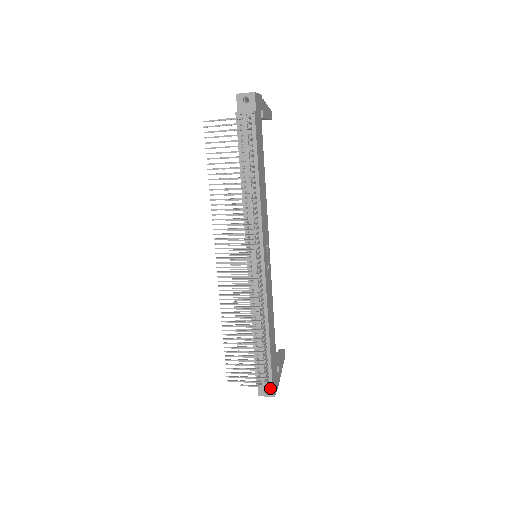
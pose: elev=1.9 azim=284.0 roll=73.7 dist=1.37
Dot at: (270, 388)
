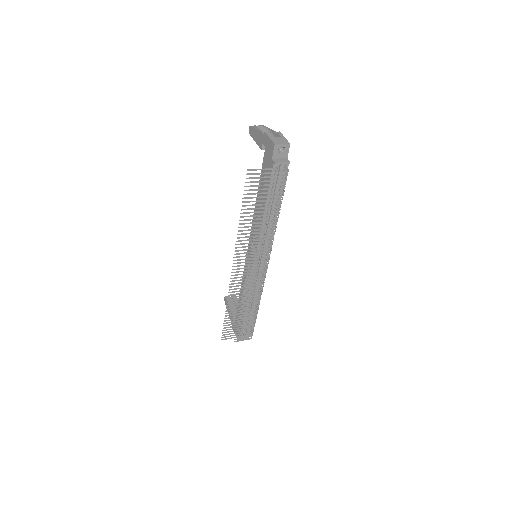
Dot at: occluded
